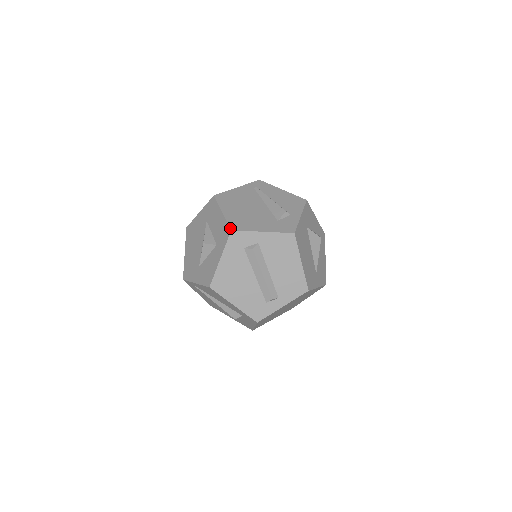
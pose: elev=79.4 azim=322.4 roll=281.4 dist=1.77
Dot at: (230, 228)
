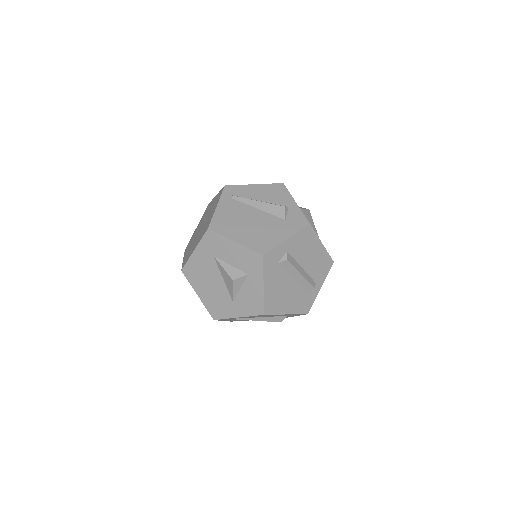
Dot at: (260, 254)
